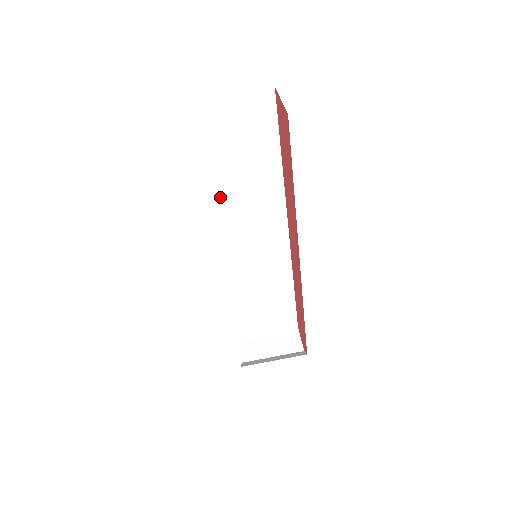
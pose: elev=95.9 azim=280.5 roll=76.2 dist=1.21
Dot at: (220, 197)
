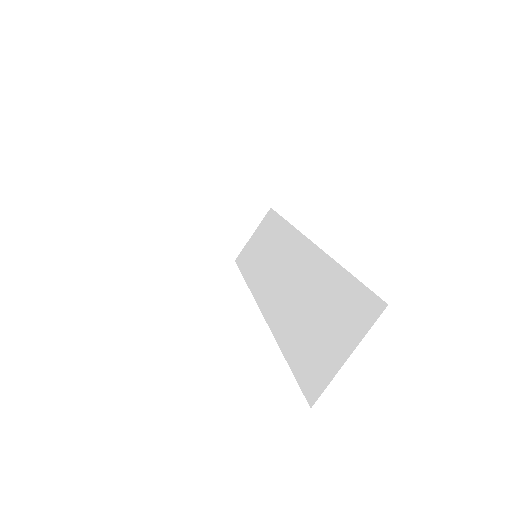
Dot at: occluded
